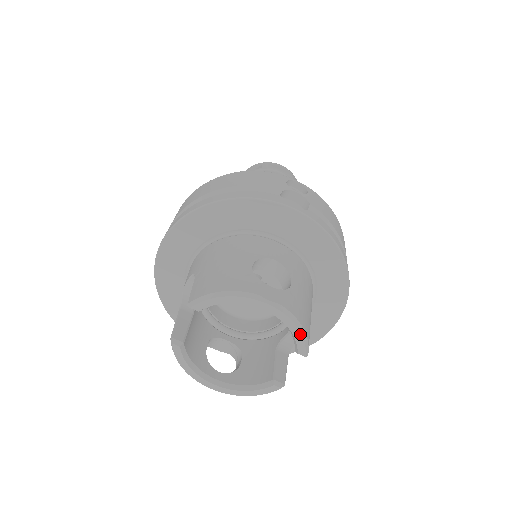
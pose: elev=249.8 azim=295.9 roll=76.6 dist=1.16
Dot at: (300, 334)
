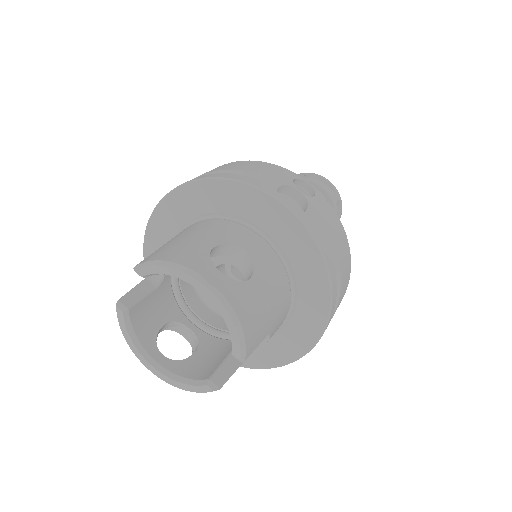
Dot at: (236, 332)
